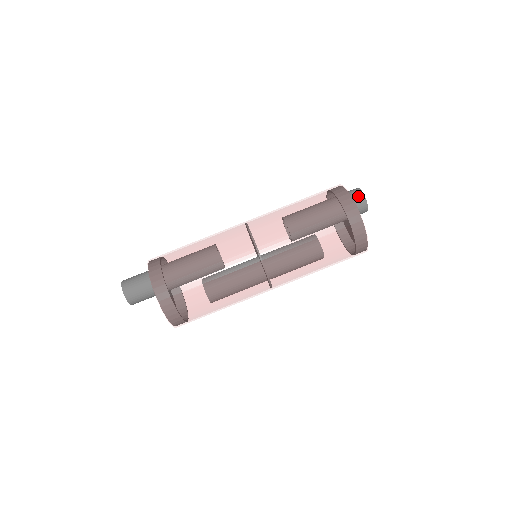
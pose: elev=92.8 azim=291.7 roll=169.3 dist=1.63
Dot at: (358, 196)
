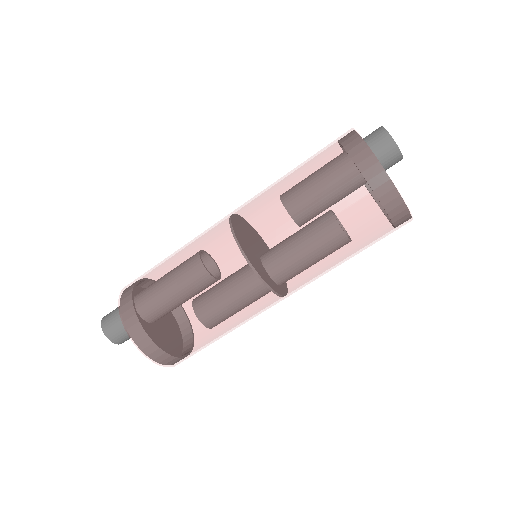
Dot at: (380, 137)
